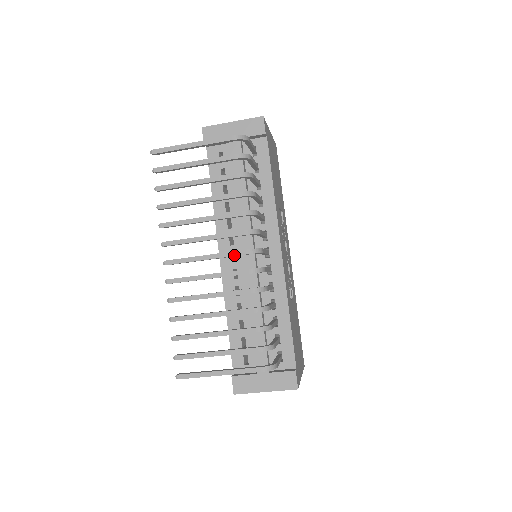
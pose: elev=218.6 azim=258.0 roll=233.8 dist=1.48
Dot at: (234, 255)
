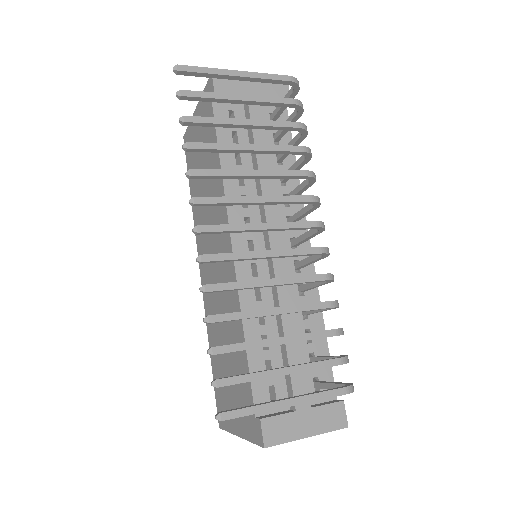
Dot at: (299, 226)
